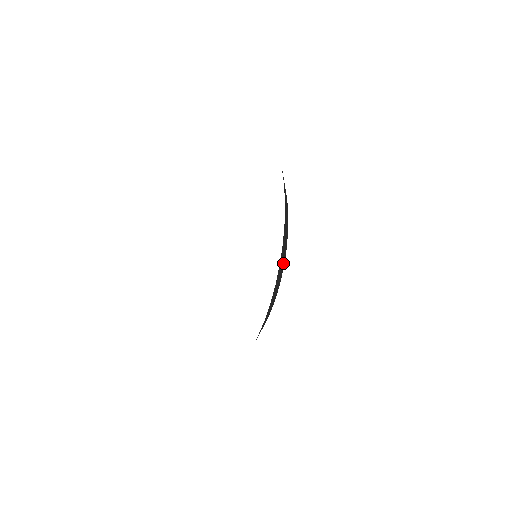
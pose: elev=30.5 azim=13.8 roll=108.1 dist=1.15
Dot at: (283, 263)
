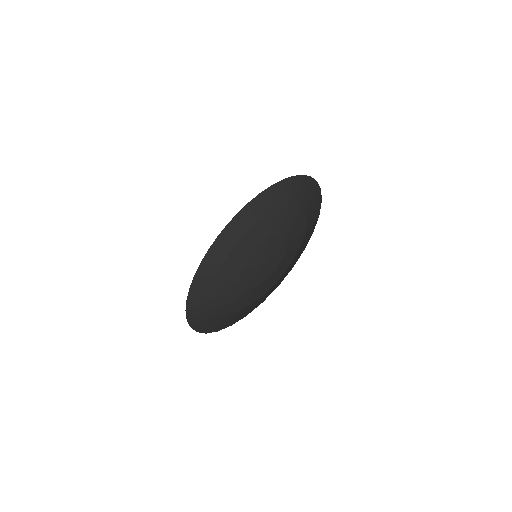
Dot at: (210, 284)
